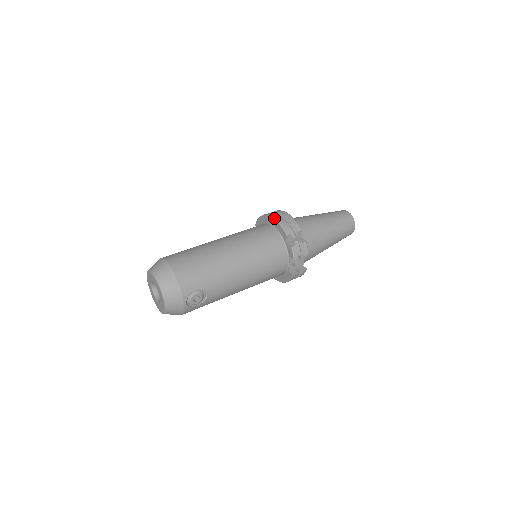
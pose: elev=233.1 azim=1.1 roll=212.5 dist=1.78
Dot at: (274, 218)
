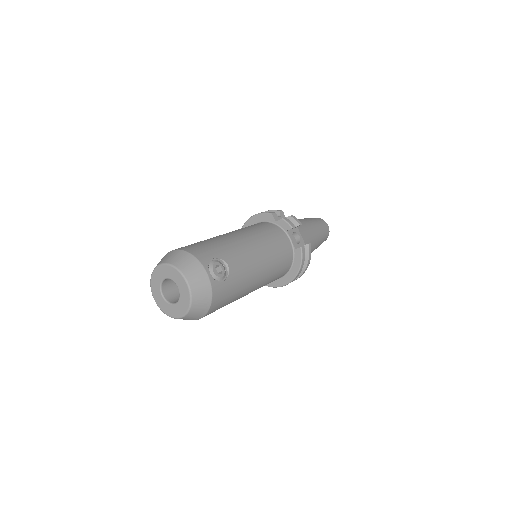
Dot at: (252, 216)
